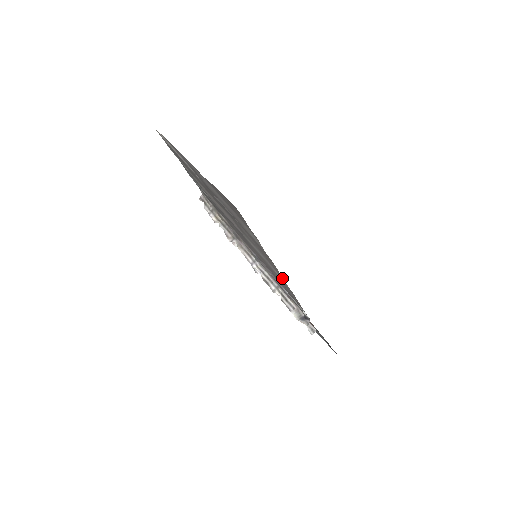
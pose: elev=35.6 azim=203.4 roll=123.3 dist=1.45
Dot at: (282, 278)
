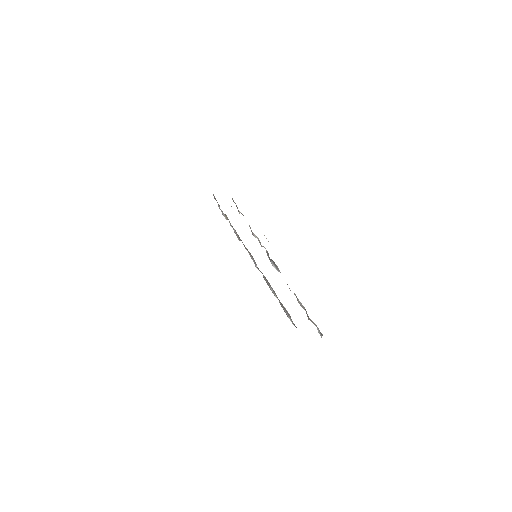
Dot at: occluded
